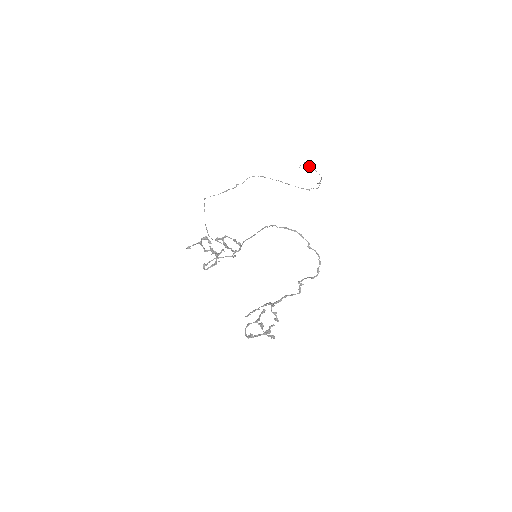
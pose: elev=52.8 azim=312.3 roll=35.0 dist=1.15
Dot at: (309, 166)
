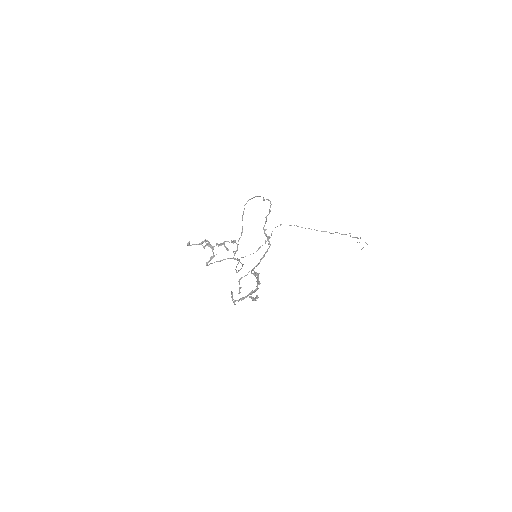
Dot at: occluded
